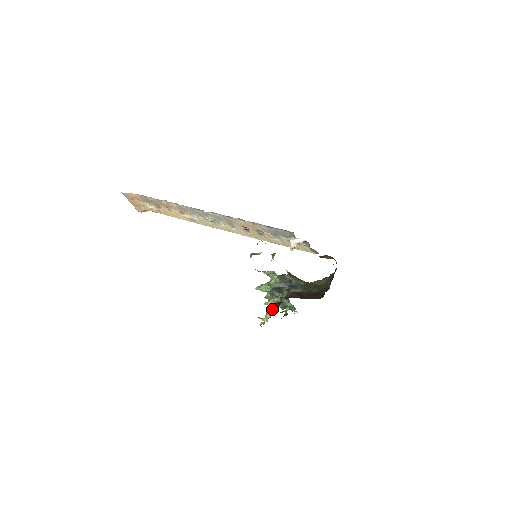
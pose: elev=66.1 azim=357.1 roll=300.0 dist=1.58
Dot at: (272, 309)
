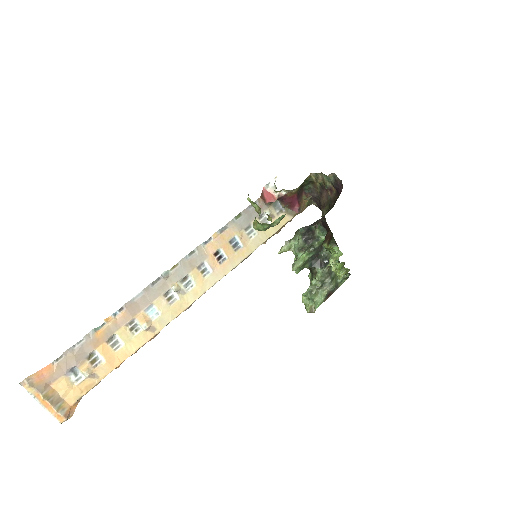
Dot at: (329, 241)
